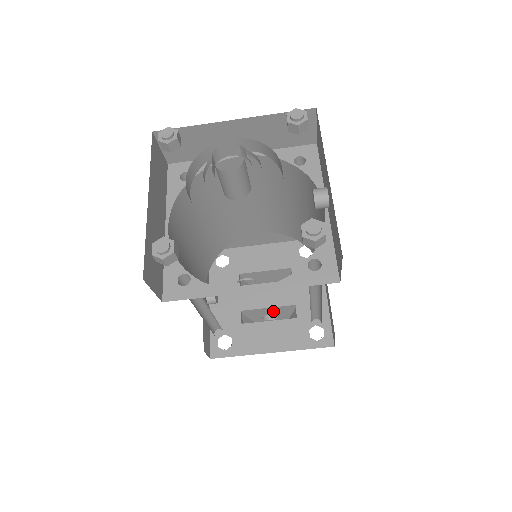
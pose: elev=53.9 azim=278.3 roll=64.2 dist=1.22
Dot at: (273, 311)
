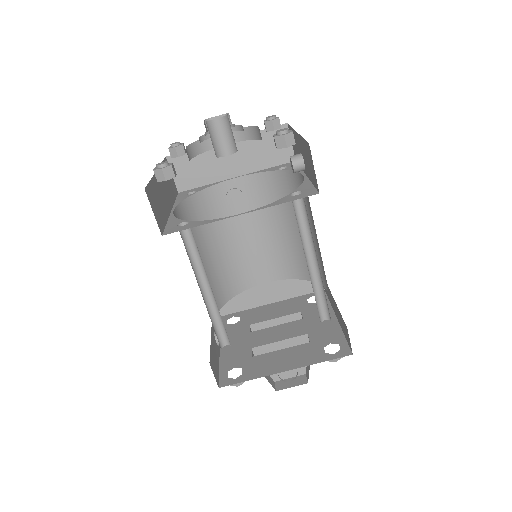
Dot at: occluded
